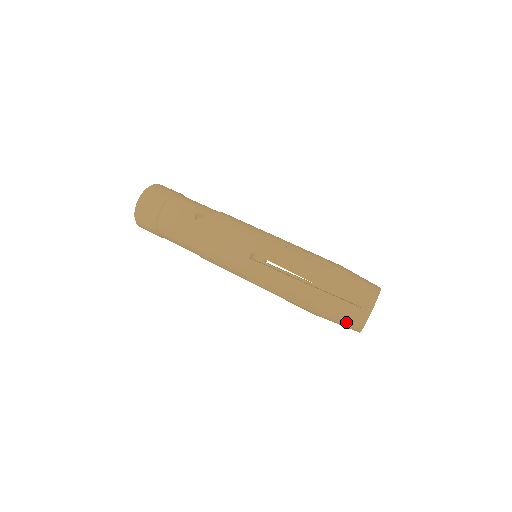
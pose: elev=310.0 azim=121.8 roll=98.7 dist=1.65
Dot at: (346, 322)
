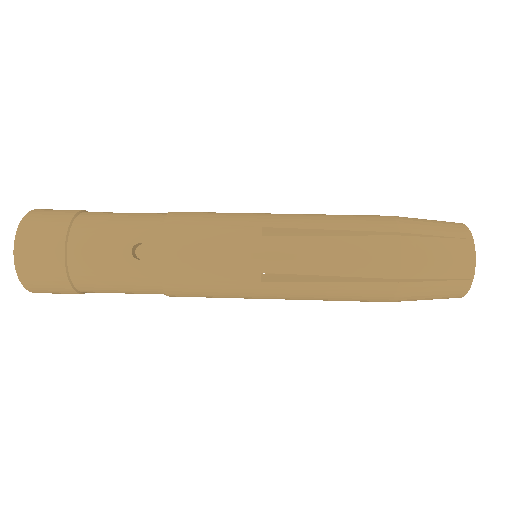
Dot at: occluded
